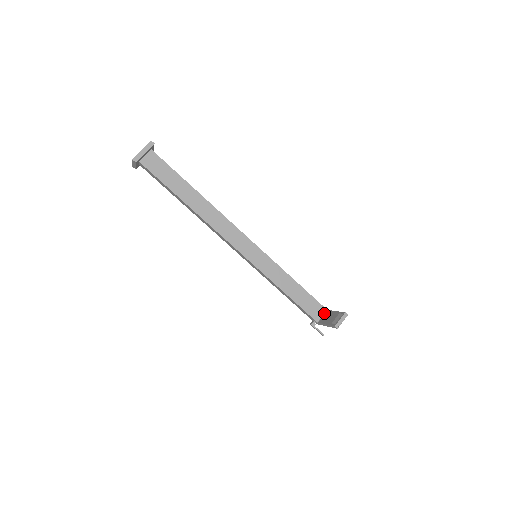
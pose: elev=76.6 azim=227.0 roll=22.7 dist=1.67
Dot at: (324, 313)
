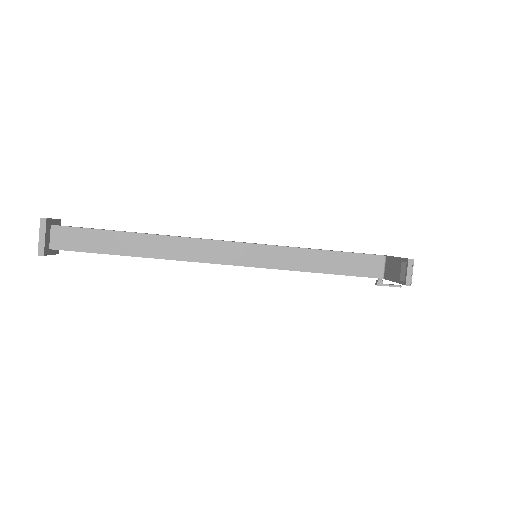
Dot at: (384, 262)
